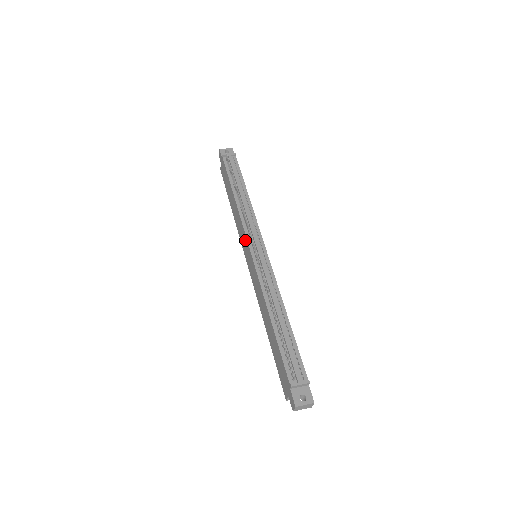
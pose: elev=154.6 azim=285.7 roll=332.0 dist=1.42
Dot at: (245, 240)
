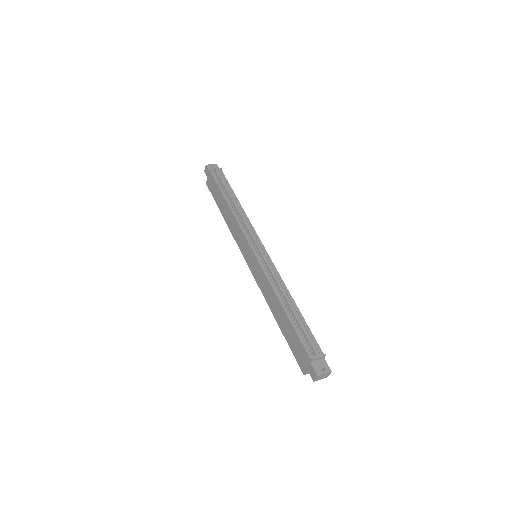
Dot at: (245, 242)
